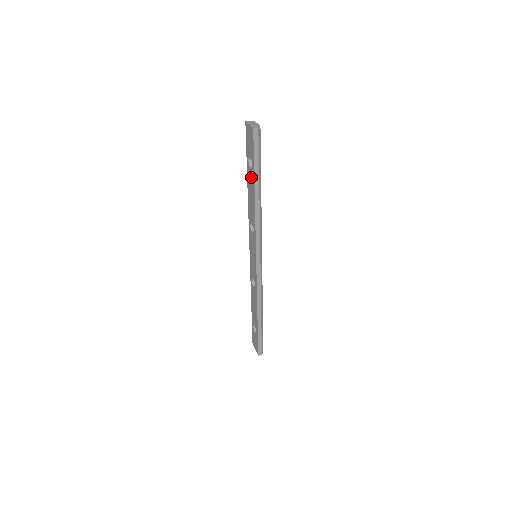
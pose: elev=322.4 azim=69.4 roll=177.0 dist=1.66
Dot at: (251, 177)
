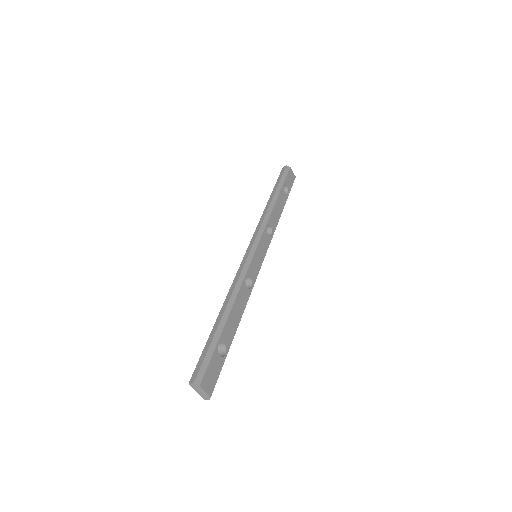
Dot at: occluded
